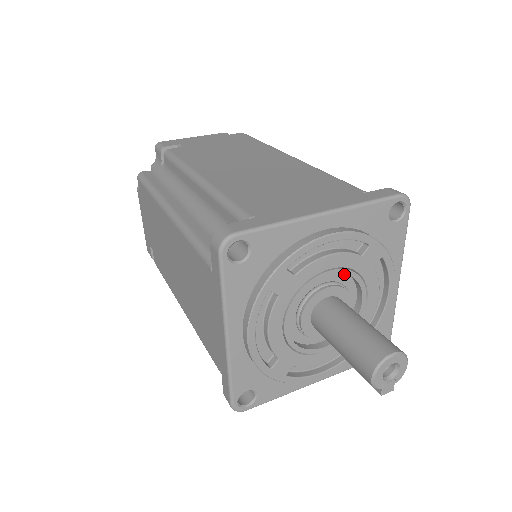
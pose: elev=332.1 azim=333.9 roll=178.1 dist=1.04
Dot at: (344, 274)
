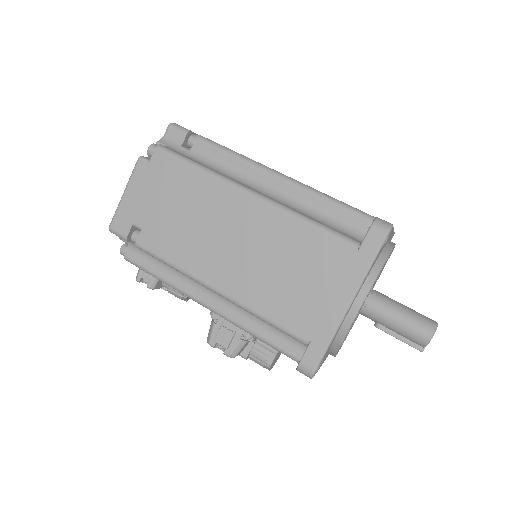
Dot at: occluded
